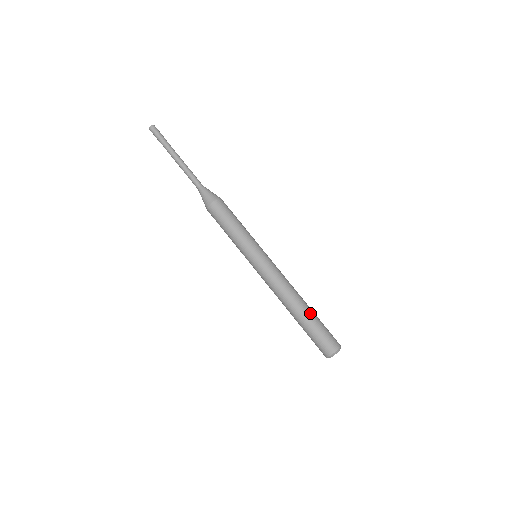
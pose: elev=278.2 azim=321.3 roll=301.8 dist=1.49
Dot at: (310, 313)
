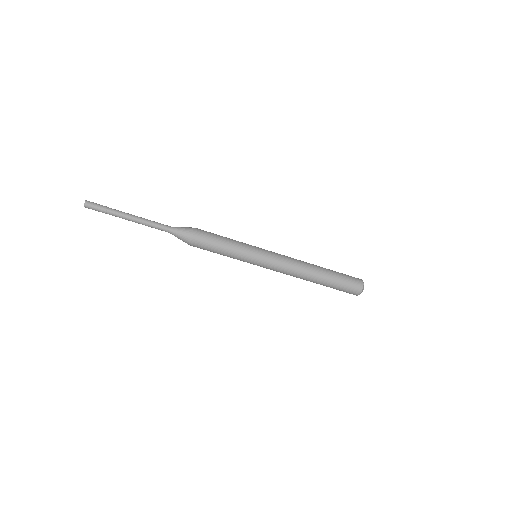
Dot at: (327, 271)
